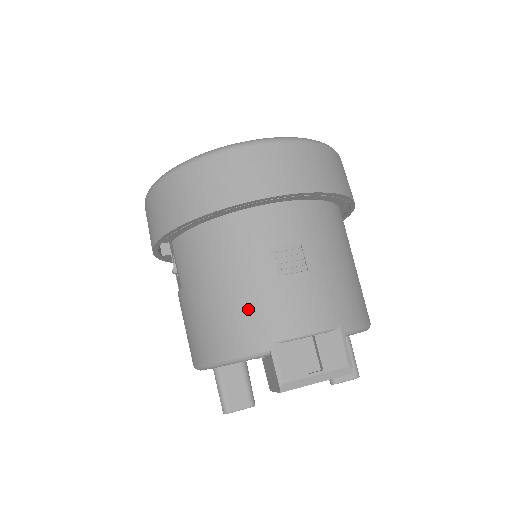
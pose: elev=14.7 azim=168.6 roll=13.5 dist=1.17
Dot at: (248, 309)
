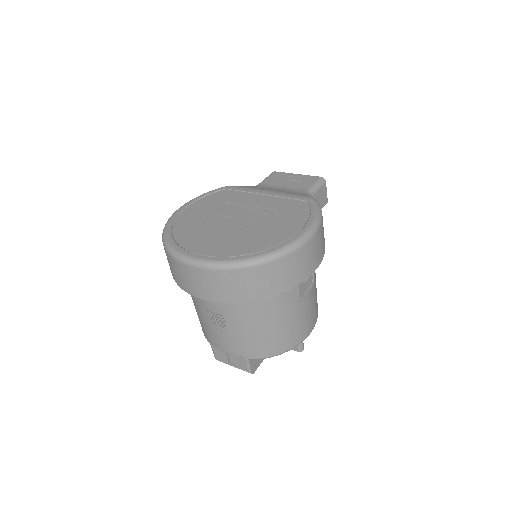
Dot at: (202, 324)
